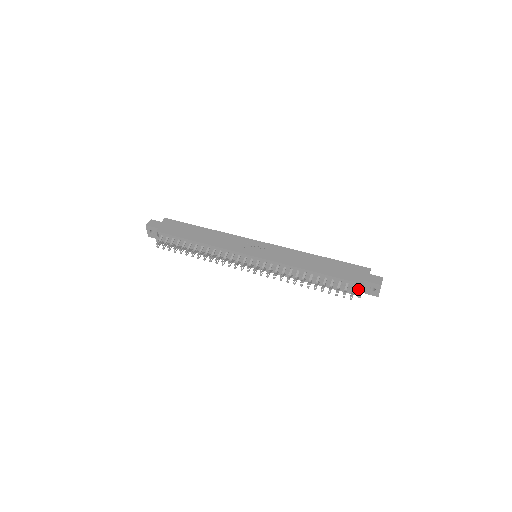
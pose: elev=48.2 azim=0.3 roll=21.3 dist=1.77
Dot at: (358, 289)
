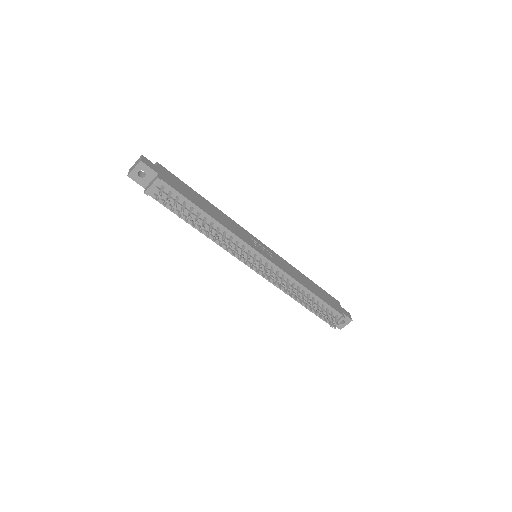
Dot at: (337, 320)
